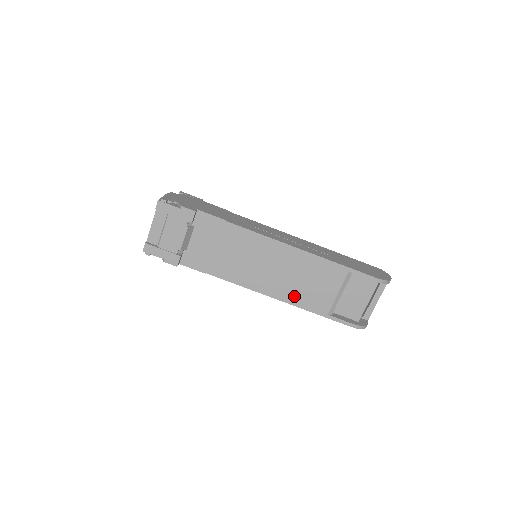
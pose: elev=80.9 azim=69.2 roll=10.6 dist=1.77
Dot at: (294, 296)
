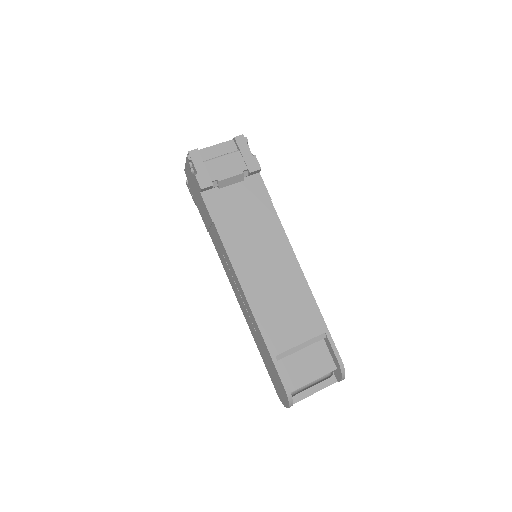
Dot at: (264, 311)
